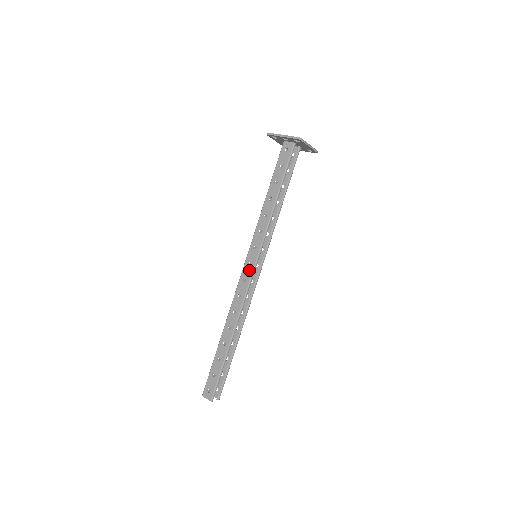
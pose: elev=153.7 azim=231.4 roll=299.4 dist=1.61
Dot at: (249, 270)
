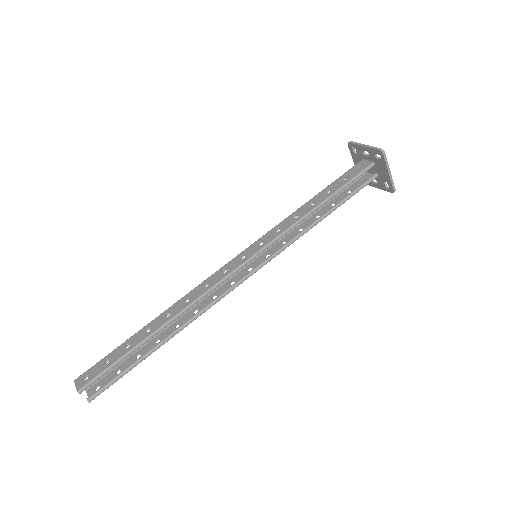
Dot at: (237, 262)
